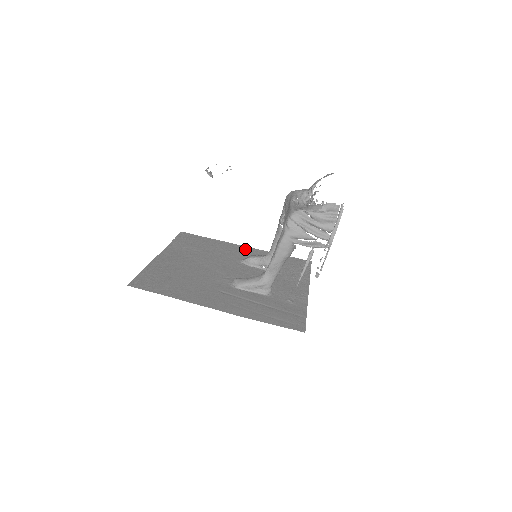
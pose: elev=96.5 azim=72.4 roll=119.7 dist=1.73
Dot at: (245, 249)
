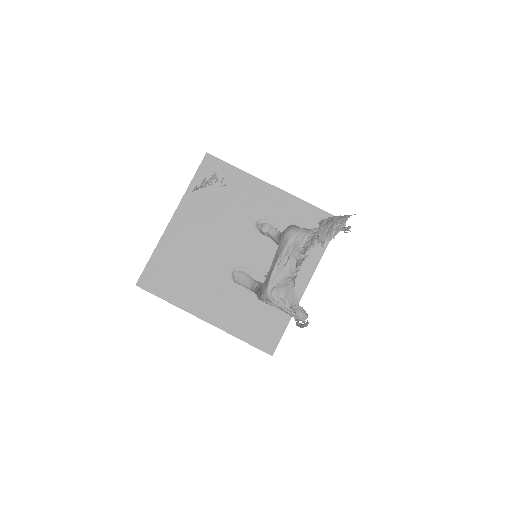
Dot at: (269, 193)
